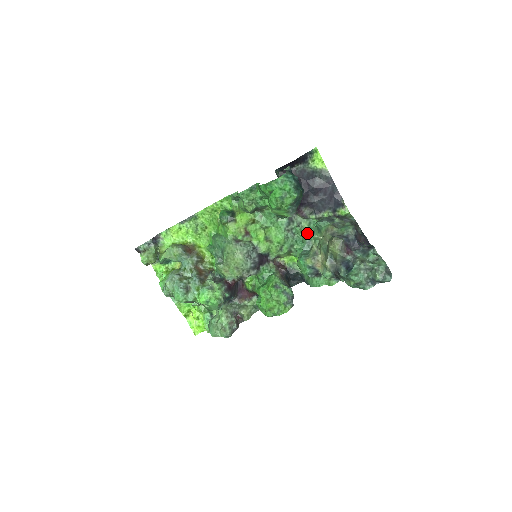
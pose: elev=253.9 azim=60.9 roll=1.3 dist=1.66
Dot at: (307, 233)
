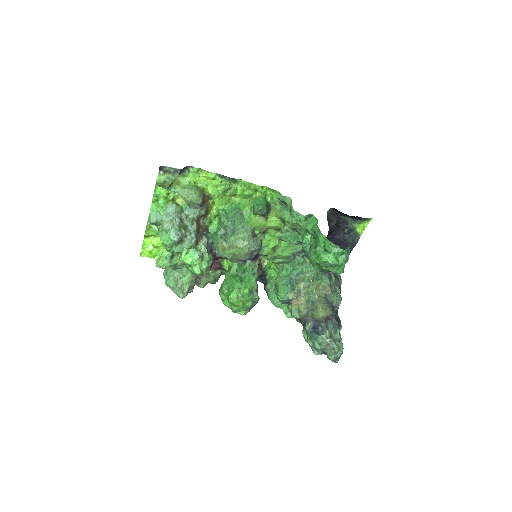
Dot at: (305, 268)
